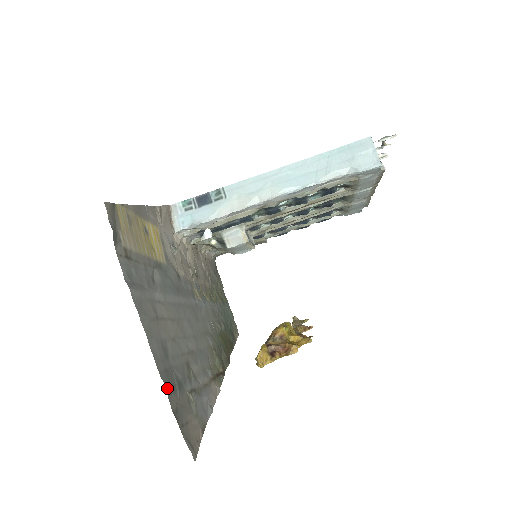
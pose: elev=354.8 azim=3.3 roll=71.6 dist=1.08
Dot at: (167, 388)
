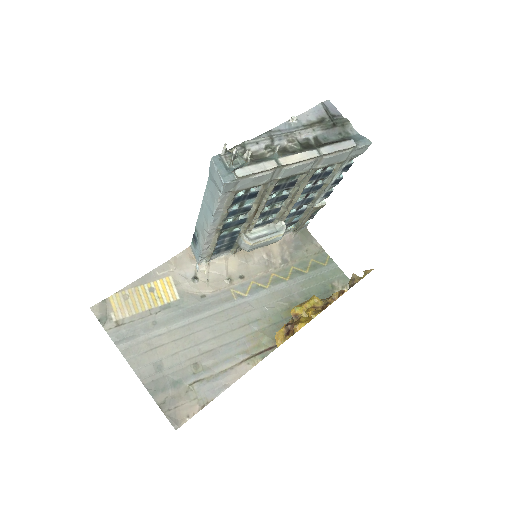
Dot at: (152, 392)
